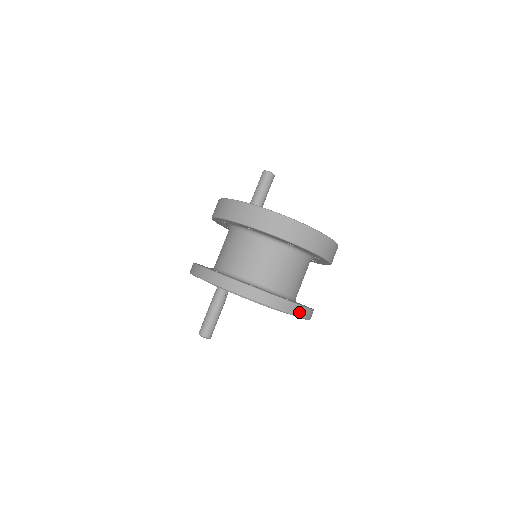
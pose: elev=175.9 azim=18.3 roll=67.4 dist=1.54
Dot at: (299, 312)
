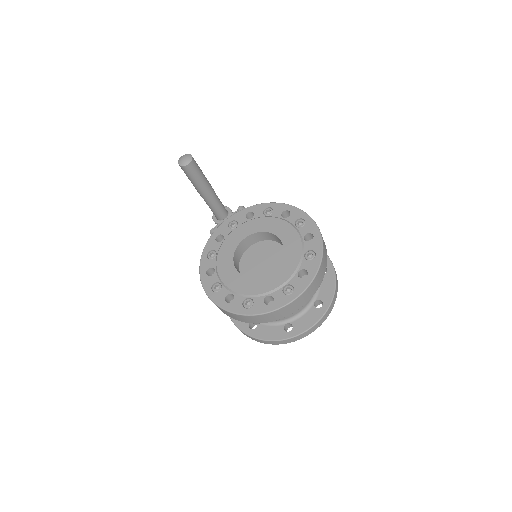
Dot at: (332, 307)
